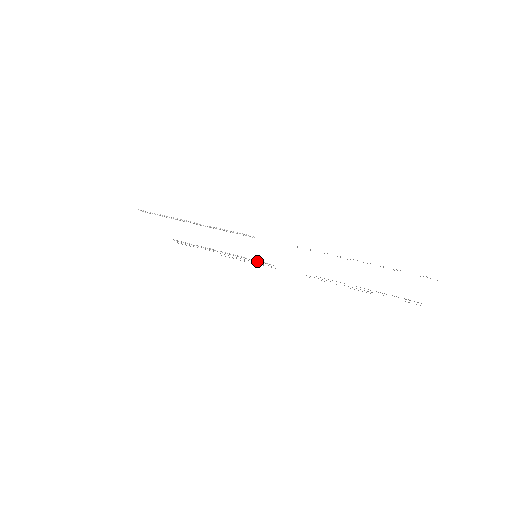
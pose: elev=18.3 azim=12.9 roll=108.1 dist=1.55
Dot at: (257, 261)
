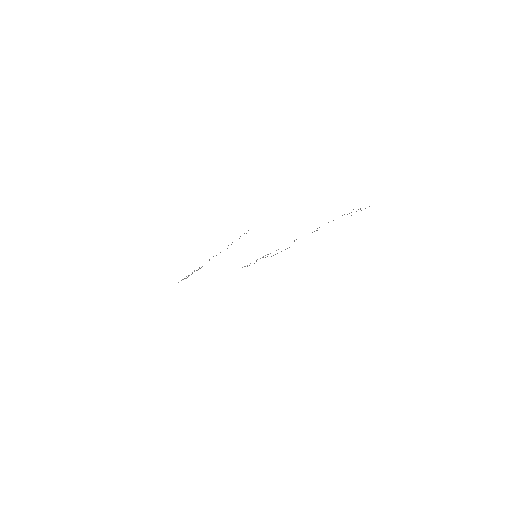
Dot at: occluded
